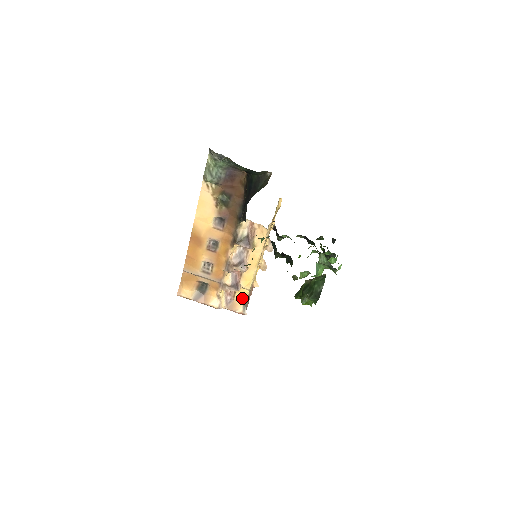
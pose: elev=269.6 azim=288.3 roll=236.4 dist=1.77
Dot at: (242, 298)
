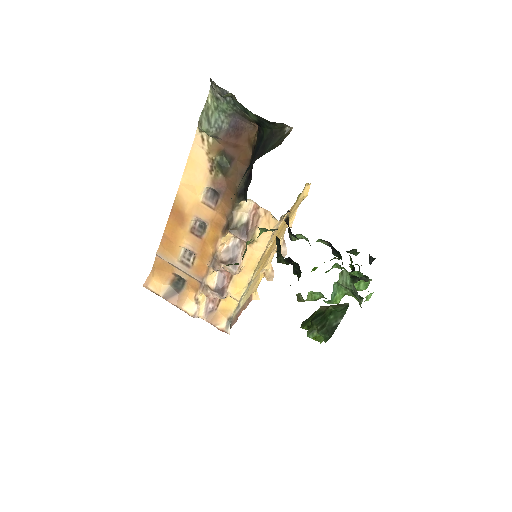
Dot at: (228, 310)
